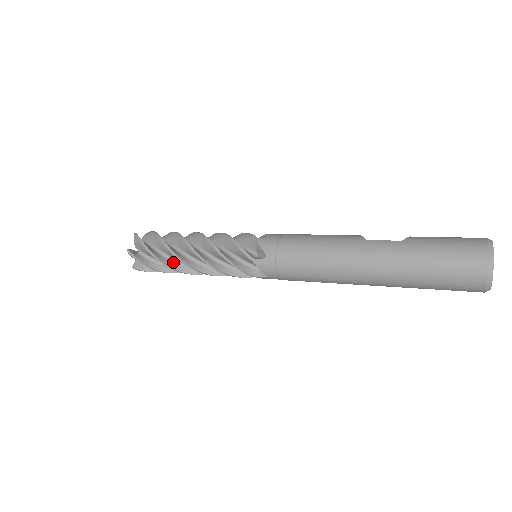
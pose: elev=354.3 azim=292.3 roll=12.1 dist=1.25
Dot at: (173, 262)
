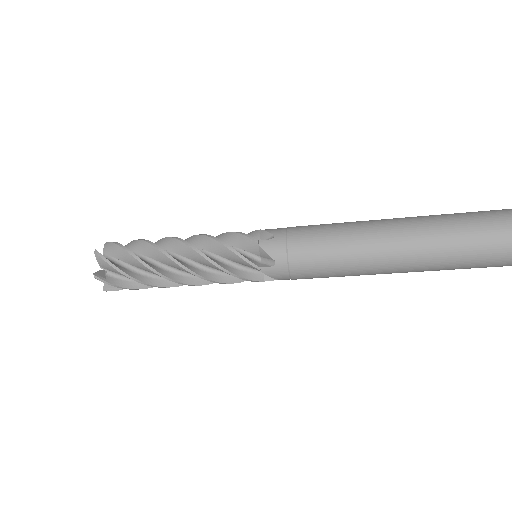
Dot at: (151, 264)
